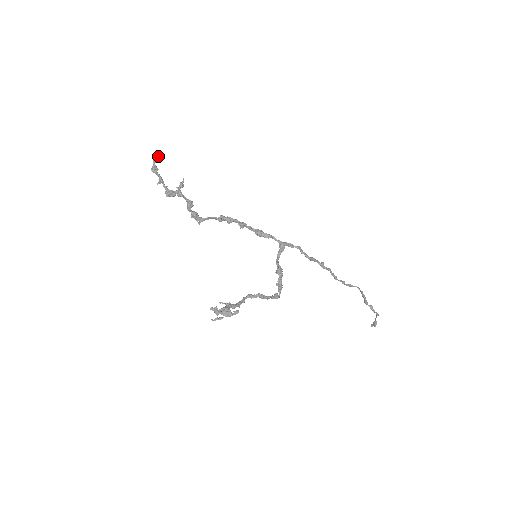
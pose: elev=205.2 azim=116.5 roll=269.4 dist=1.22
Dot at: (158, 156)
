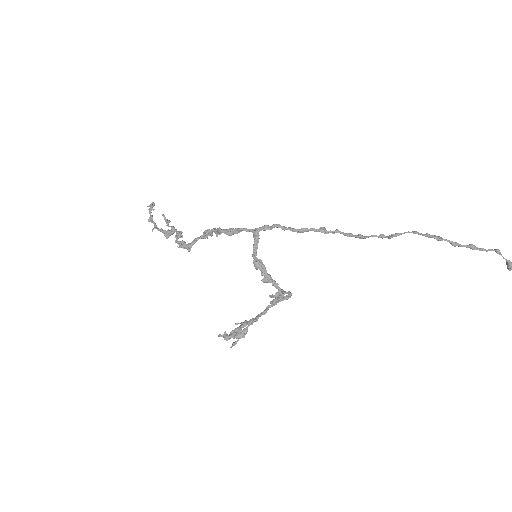
Dot at: (150, 205)
